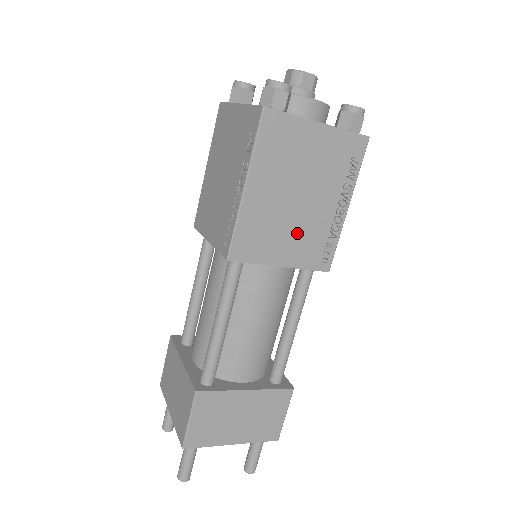
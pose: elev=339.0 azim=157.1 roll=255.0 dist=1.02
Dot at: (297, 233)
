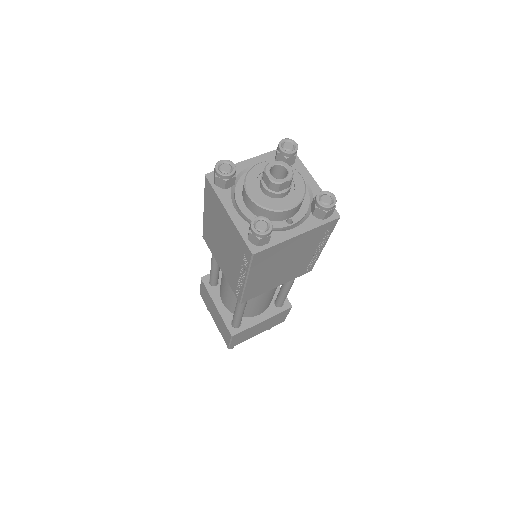
Dot at: (286, 273)
